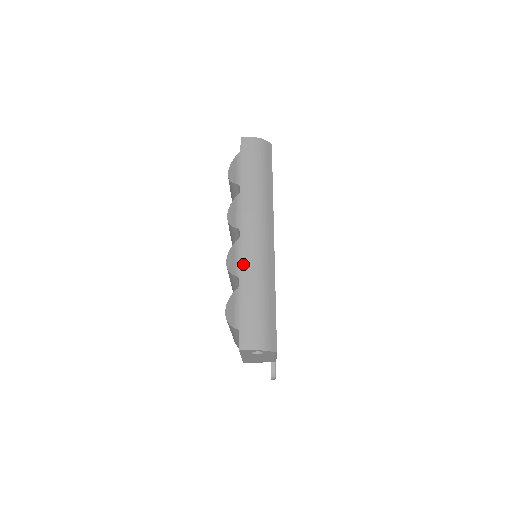
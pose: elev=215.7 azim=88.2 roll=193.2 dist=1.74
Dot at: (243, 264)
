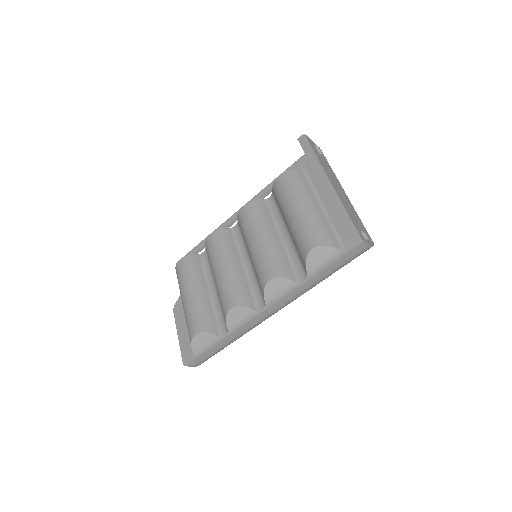
Dot at: (241, 328)
